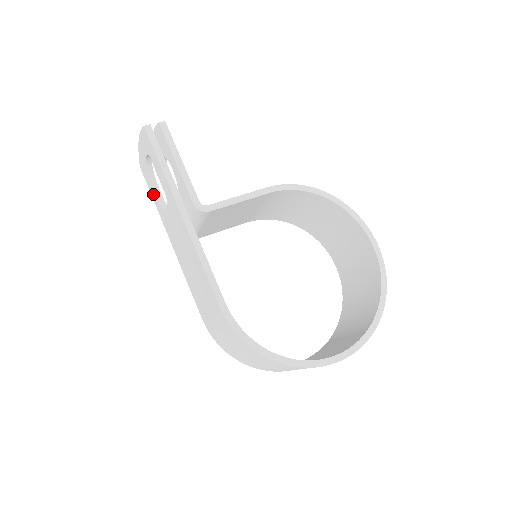
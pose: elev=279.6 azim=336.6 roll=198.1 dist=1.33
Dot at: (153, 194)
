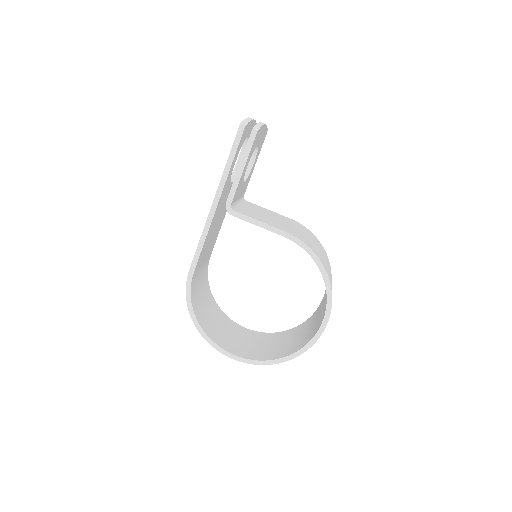
Dot at: occluded
